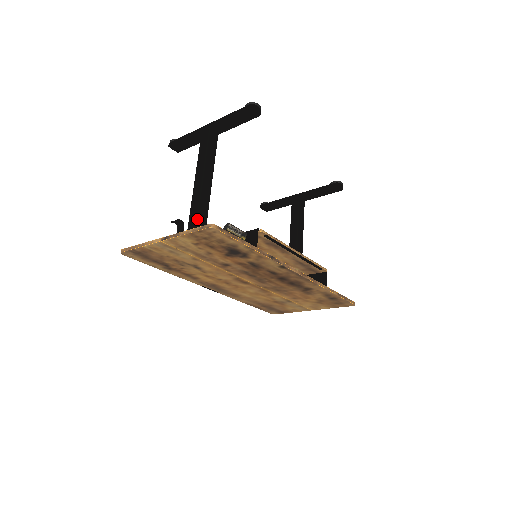
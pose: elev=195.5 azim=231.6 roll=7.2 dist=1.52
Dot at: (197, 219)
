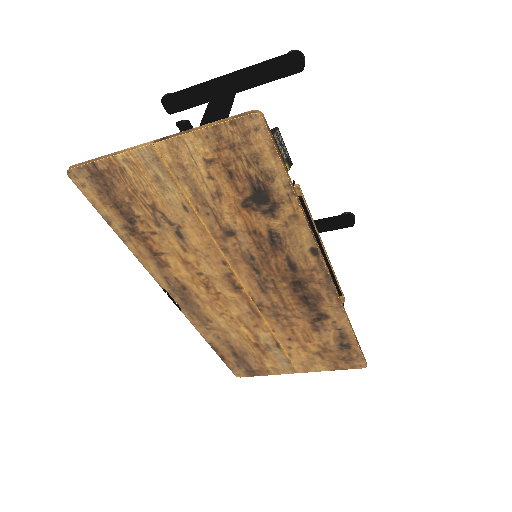
Dot at: occluded
